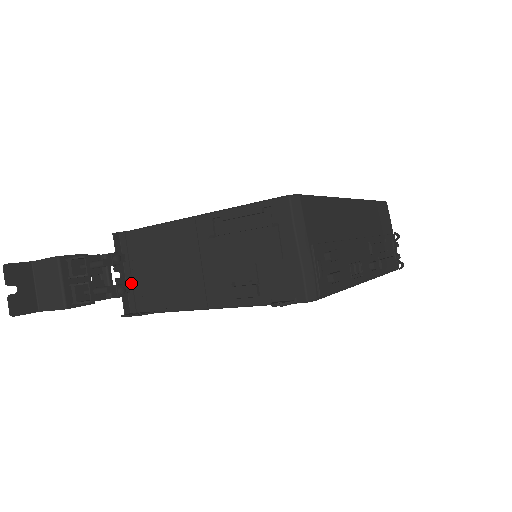
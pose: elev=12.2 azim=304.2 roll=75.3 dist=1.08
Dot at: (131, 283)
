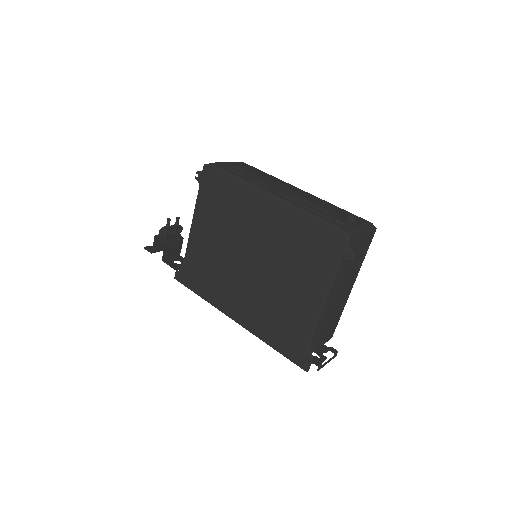
Dot at: occluded
